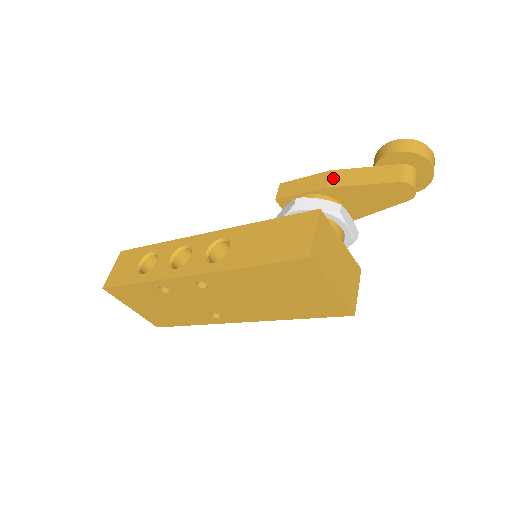
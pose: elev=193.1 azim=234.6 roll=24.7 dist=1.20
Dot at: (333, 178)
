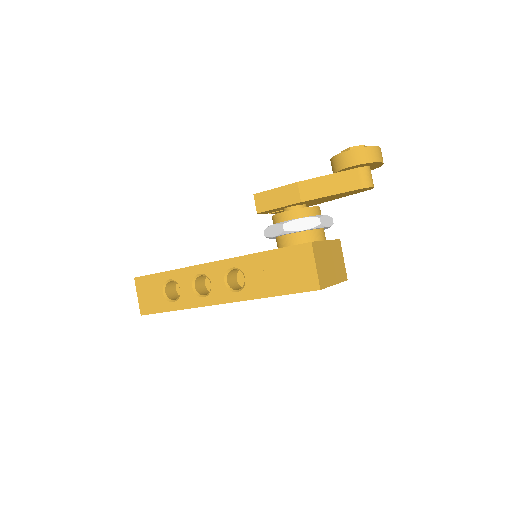
Dot at: (303, 191)
